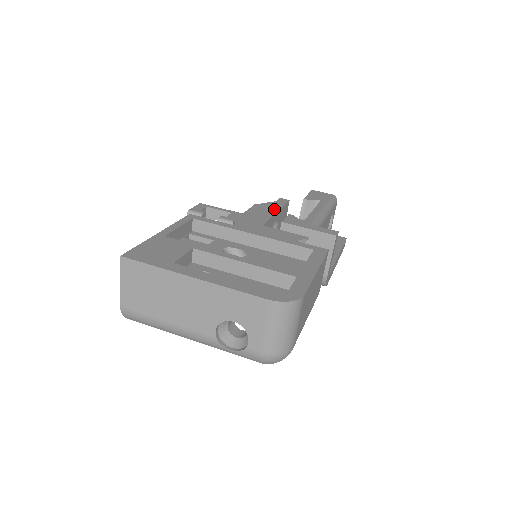
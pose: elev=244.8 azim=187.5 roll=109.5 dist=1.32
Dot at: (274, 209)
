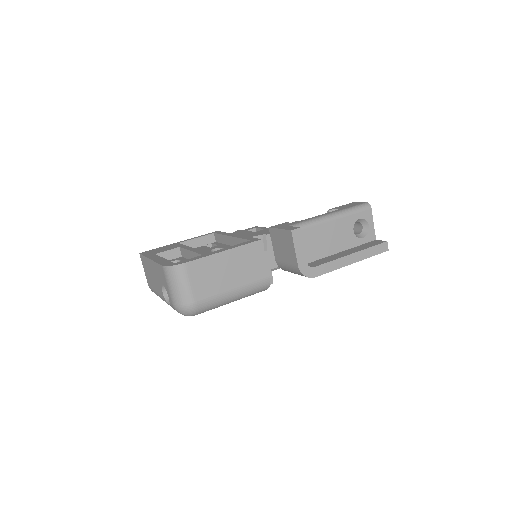
Dot at: occluded
